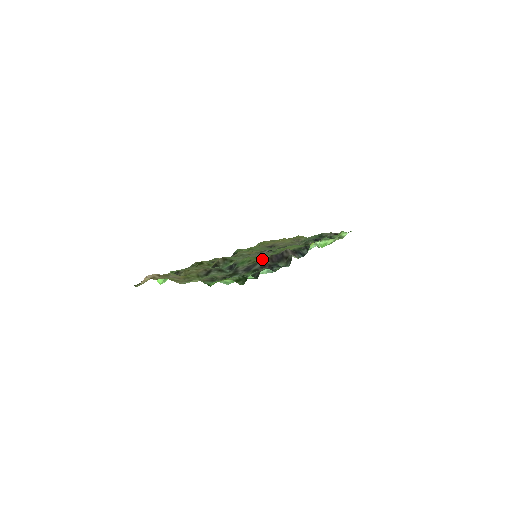
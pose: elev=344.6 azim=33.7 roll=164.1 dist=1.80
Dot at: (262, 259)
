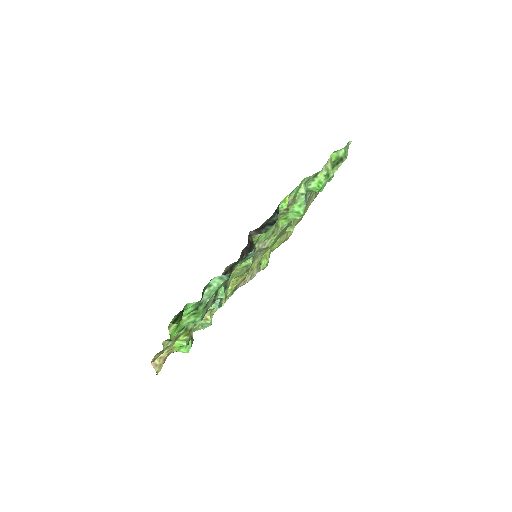
Dot at: occluded
